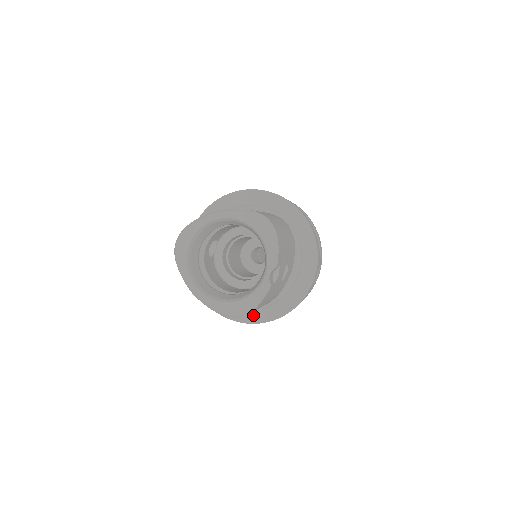
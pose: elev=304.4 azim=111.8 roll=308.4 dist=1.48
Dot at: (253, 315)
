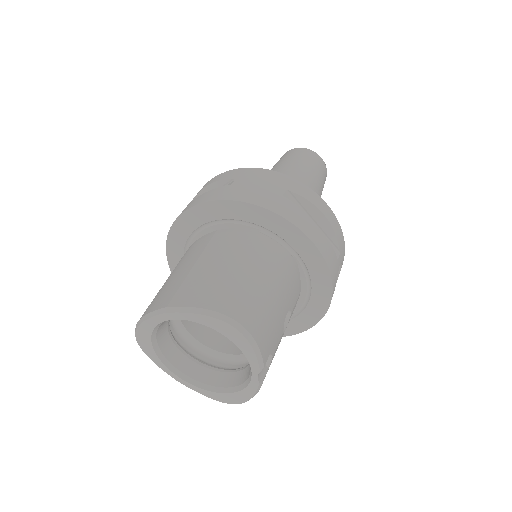
Dot at: occluded
